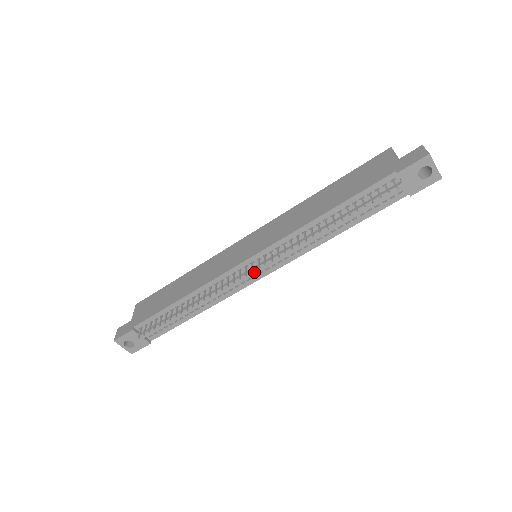
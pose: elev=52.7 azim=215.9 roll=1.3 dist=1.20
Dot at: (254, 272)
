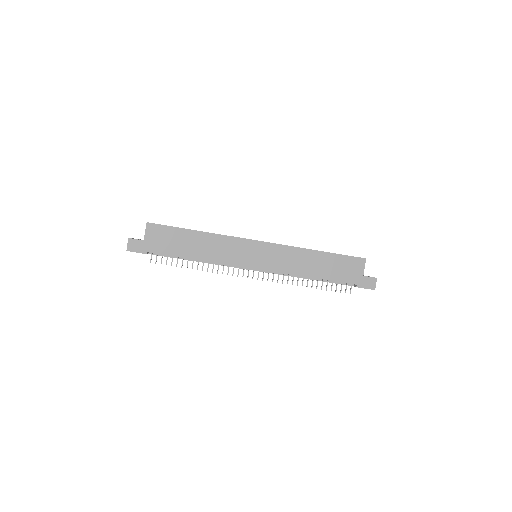
Dot at: occluded
